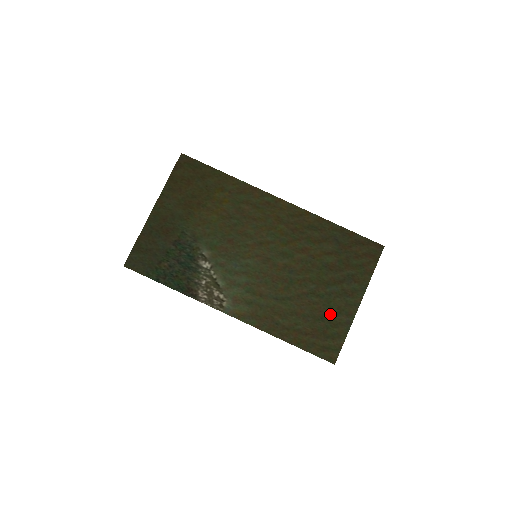
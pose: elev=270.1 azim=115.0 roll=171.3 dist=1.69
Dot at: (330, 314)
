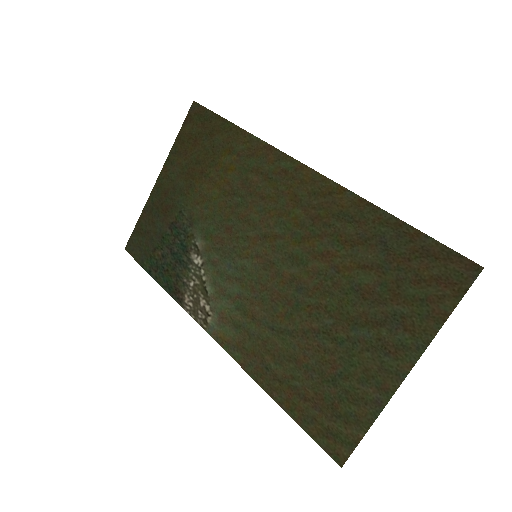
Dot at: (349, 377)
